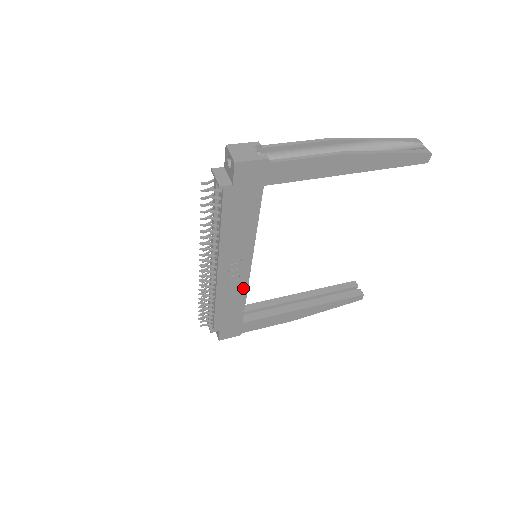
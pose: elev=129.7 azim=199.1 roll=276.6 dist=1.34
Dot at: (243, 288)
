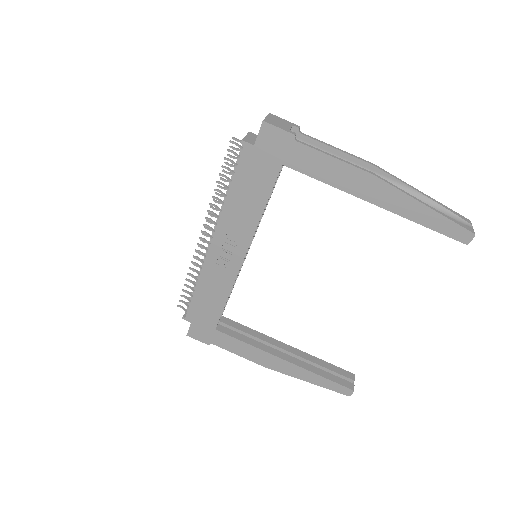
Dot at: (229, 282)
